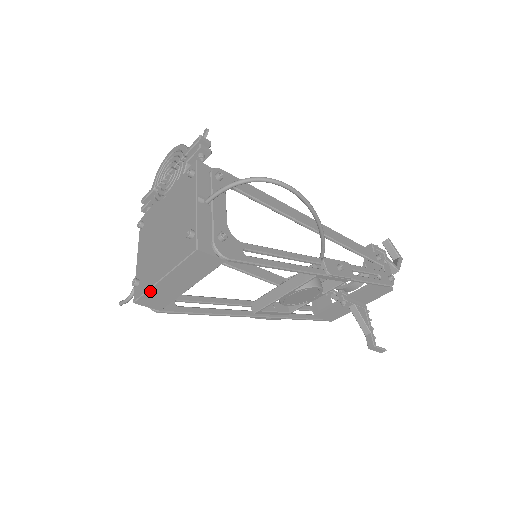
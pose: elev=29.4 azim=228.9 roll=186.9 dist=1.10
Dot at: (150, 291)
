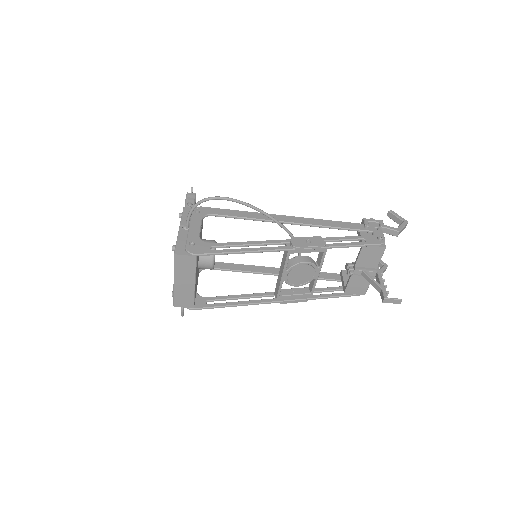
Dot at: (175, 294)
